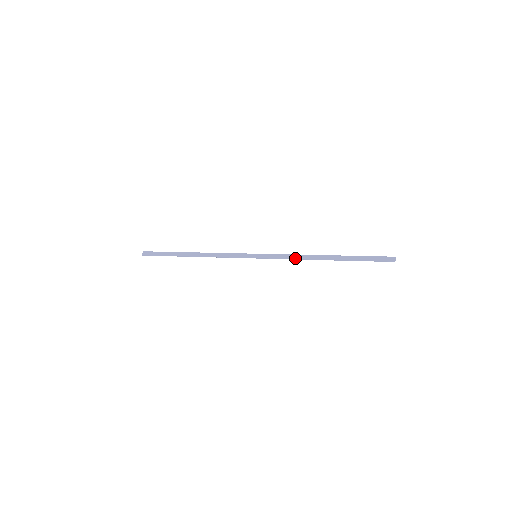
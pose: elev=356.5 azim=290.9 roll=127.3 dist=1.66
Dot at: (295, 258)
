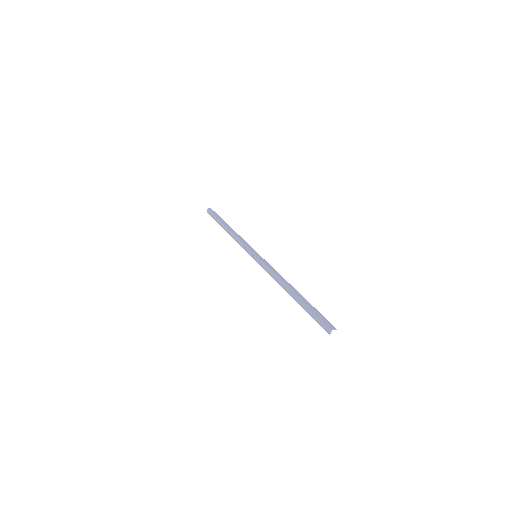
Dot at: (273, 278)
